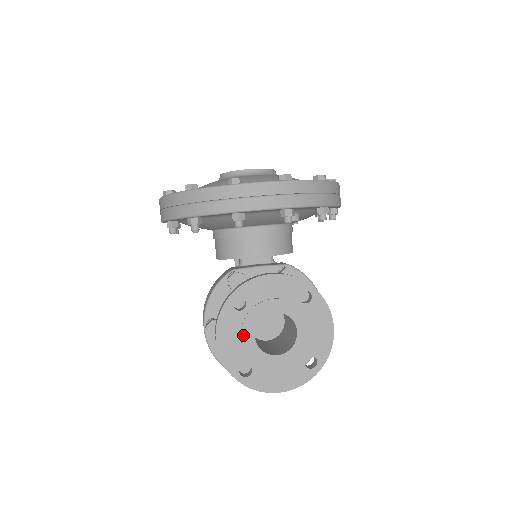
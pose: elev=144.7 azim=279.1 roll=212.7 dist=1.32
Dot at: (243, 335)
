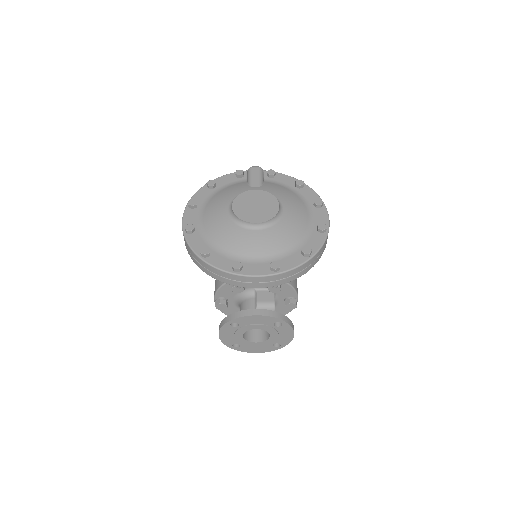
Dot at: (236, 335)
